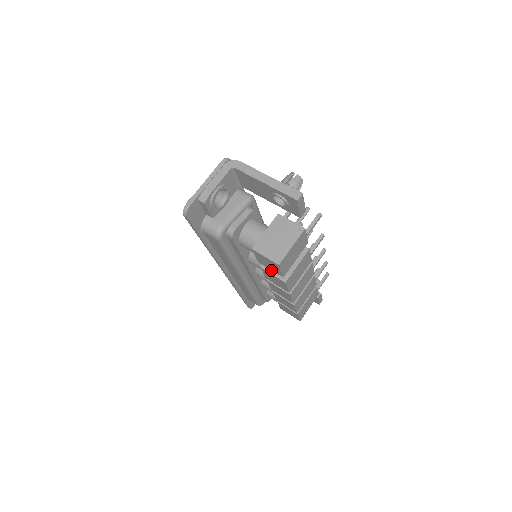
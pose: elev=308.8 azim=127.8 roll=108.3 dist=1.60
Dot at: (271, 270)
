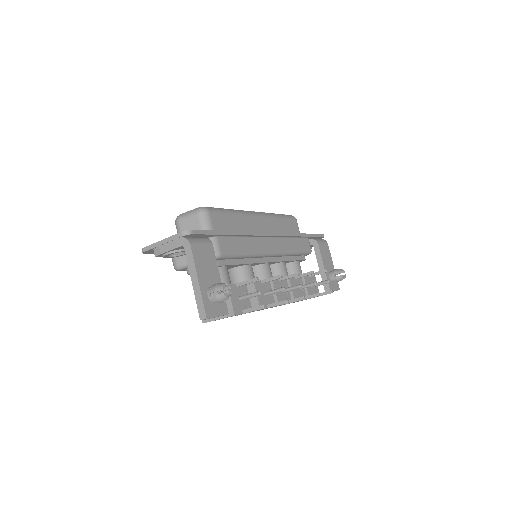
Dot at: occluded
